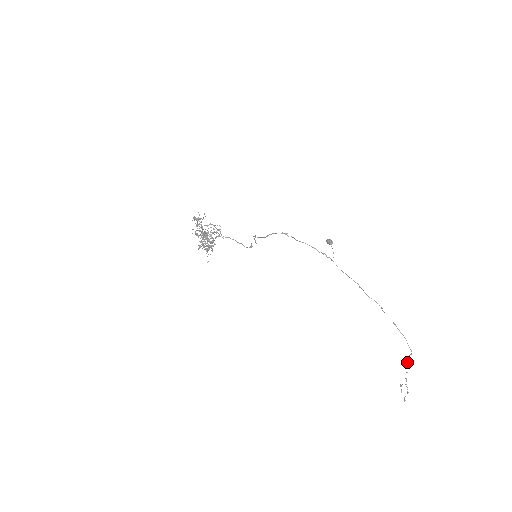
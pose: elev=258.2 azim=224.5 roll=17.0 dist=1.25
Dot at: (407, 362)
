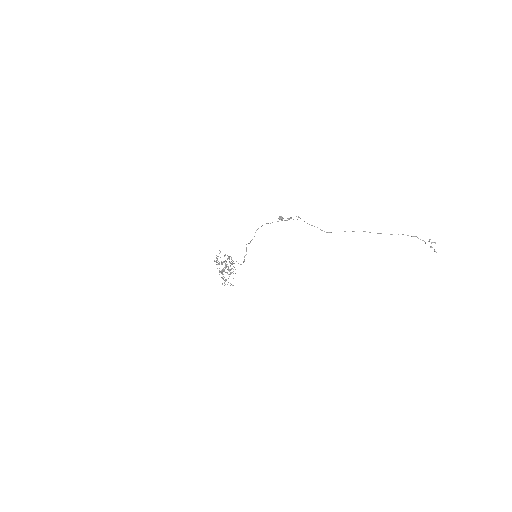
Dot at: occluded
